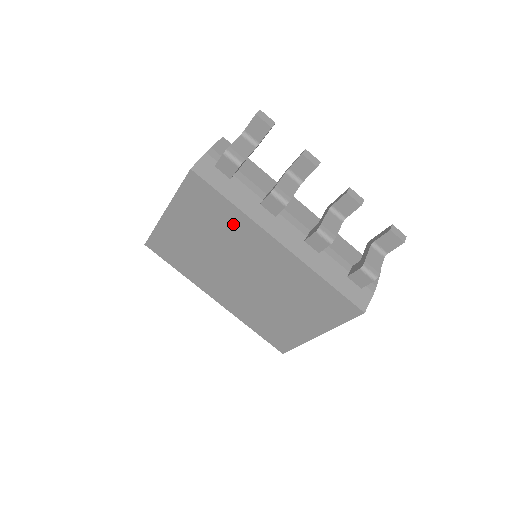
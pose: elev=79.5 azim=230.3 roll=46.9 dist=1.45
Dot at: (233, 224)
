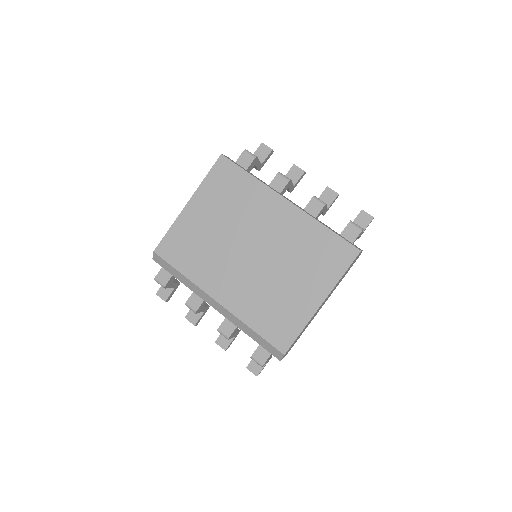
Dot at: (249, 195)
